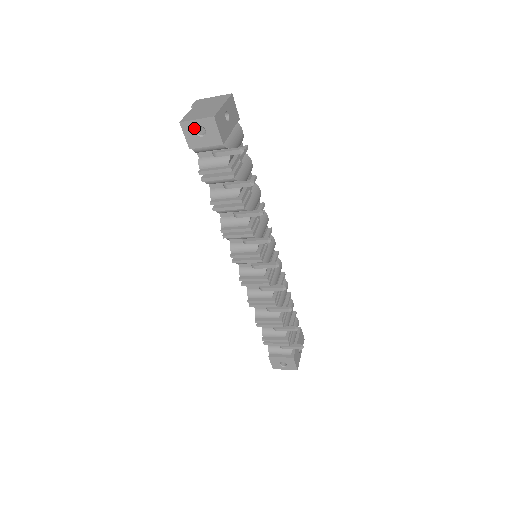
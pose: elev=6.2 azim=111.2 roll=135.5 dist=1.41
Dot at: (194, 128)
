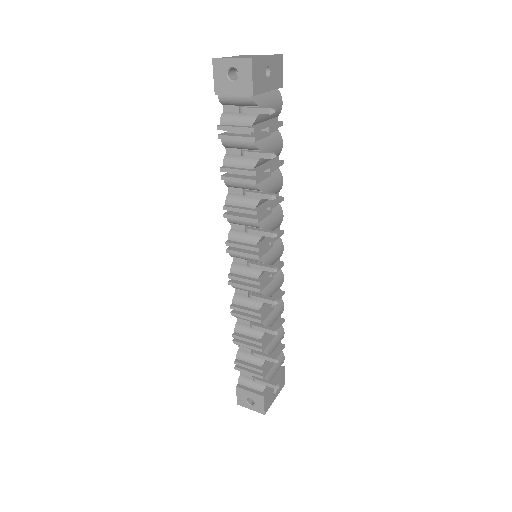
Dot at: (226, 69)
